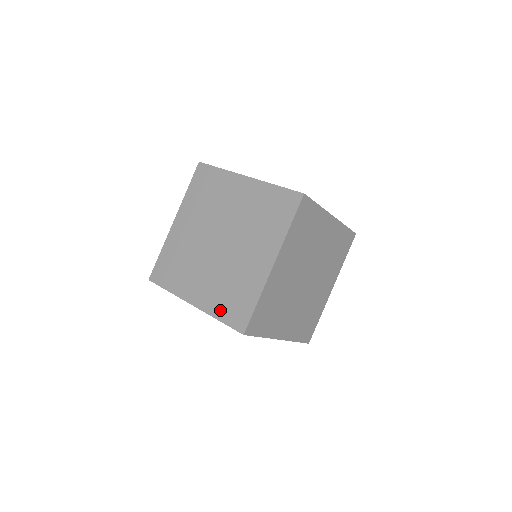
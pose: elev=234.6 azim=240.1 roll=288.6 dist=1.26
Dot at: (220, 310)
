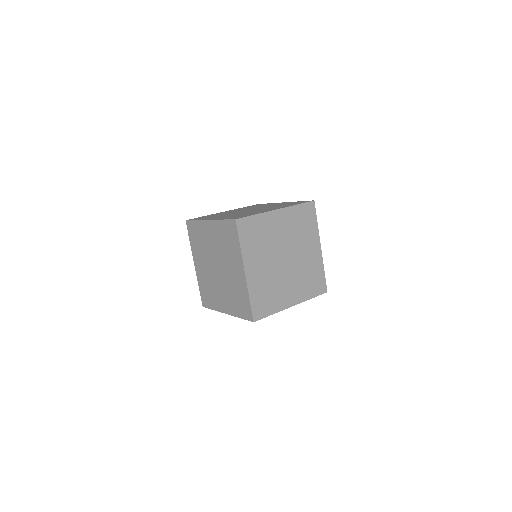
Dot at: (238, 312)
